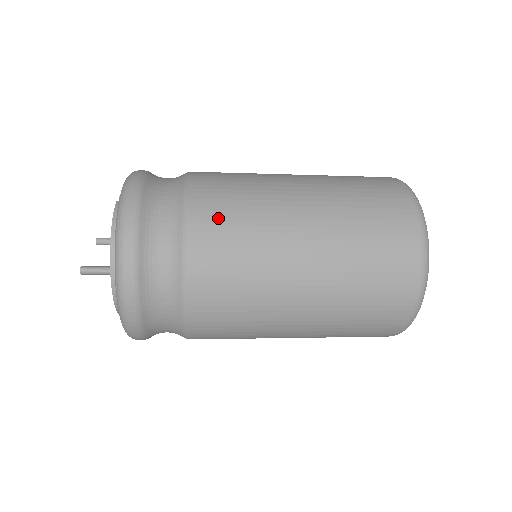
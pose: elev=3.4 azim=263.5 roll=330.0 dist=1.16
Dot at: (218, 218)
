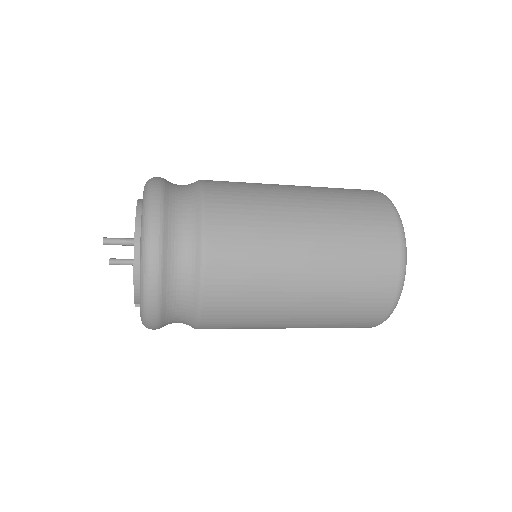
Dot at: (226, 183)
